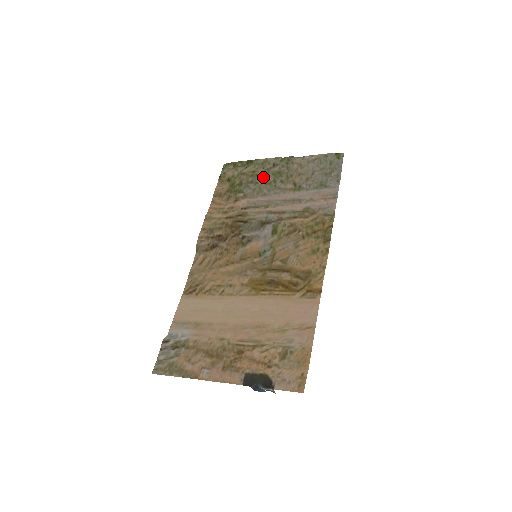
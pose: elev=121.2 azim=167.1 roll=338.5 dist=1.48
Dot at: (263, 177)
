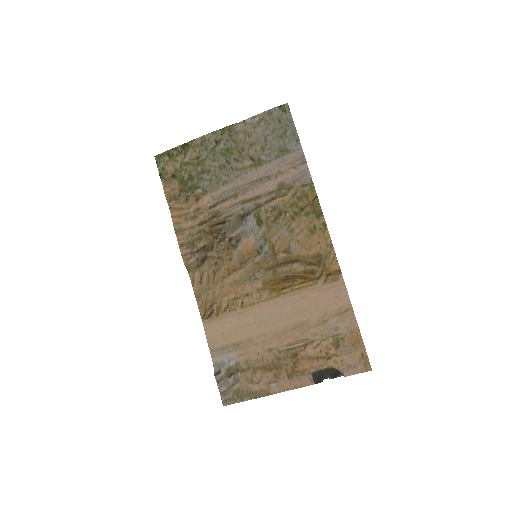
Dot at: (212, 161)
